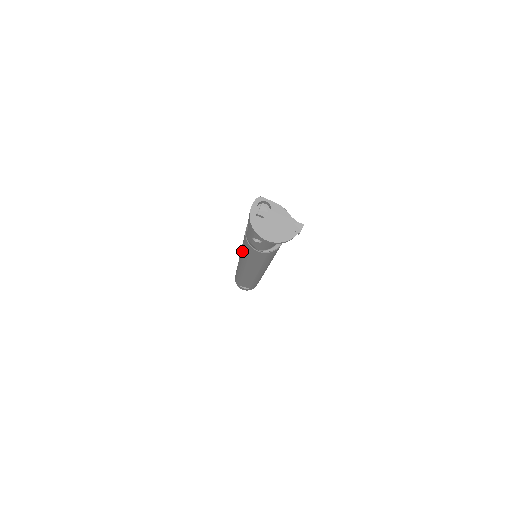
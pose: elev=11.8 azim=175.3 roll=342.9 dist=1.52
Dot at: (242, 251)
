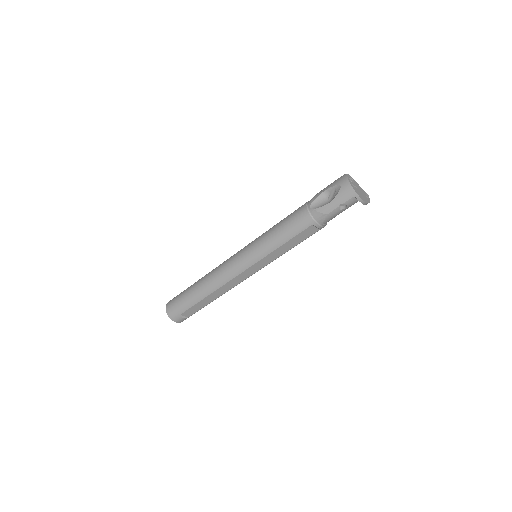
Dot at: (272, 241)
